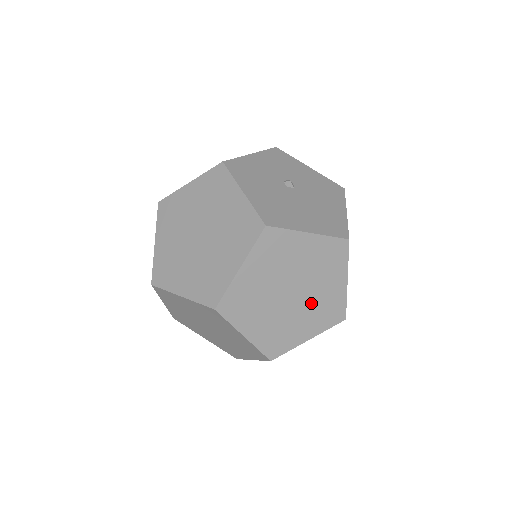
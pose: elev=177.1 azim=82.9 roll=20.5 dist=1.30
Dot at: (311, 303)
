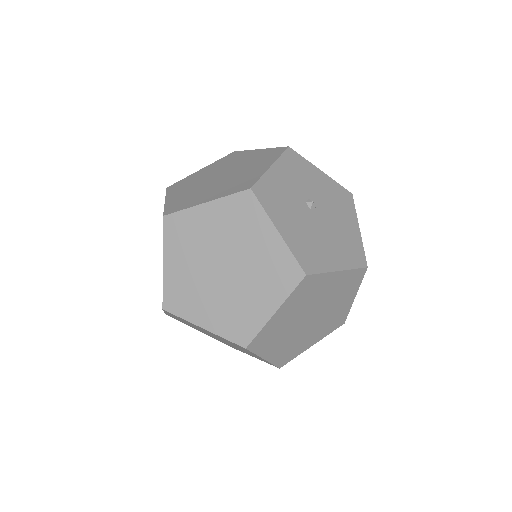
Dot at: (323, 320)
